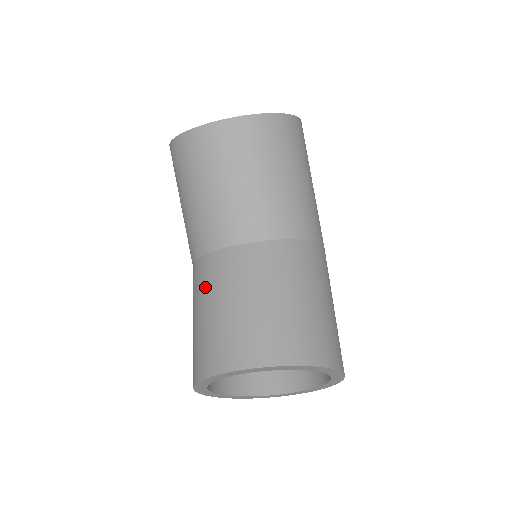
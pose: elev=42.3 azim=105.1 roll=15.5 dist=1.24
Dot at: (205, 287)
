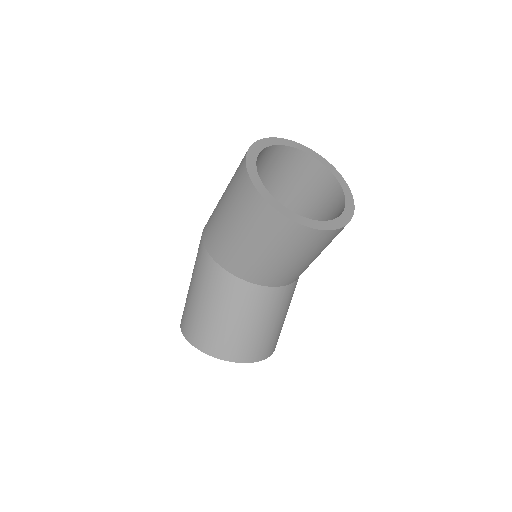
Dot at: (232, 302)
